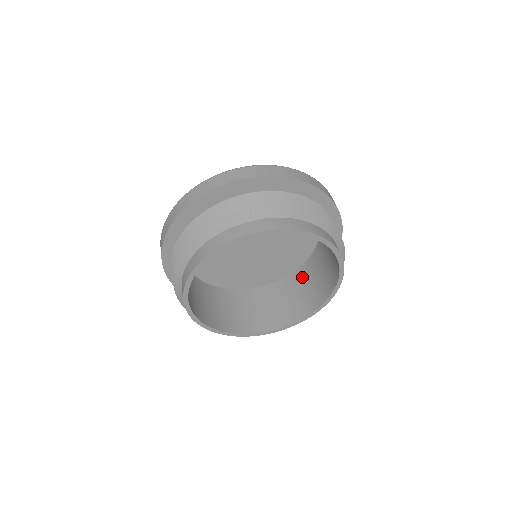
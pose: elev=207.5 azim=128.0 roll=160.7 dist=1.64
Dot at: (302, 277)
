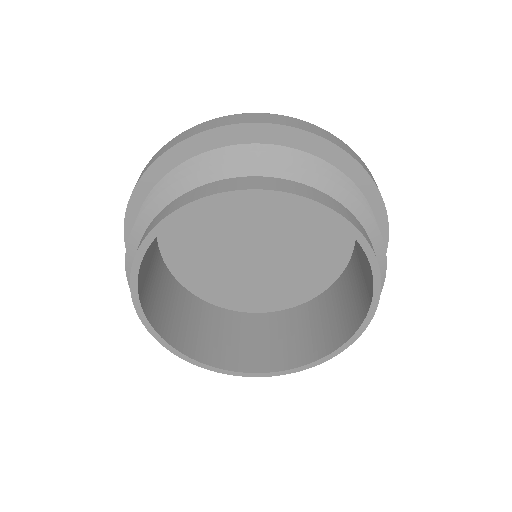
Dot at: (321, 307)
